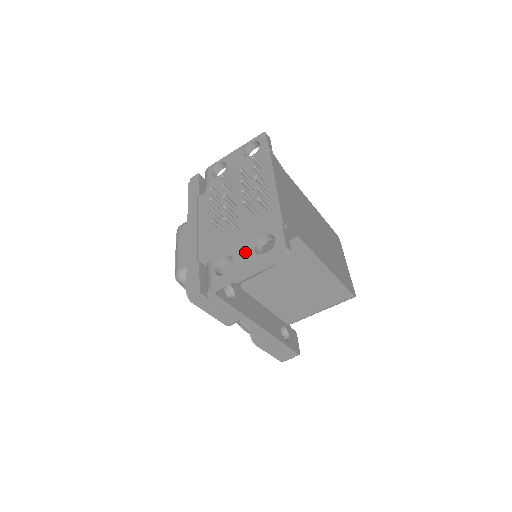
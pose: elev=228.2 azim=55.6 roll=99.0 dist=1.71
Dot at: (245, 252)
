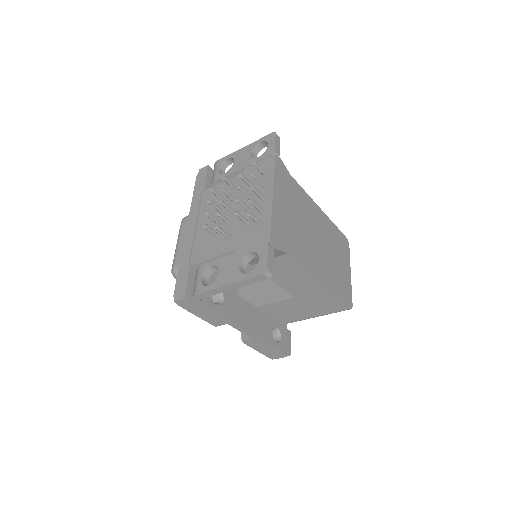
Dot at: (230, 266)
